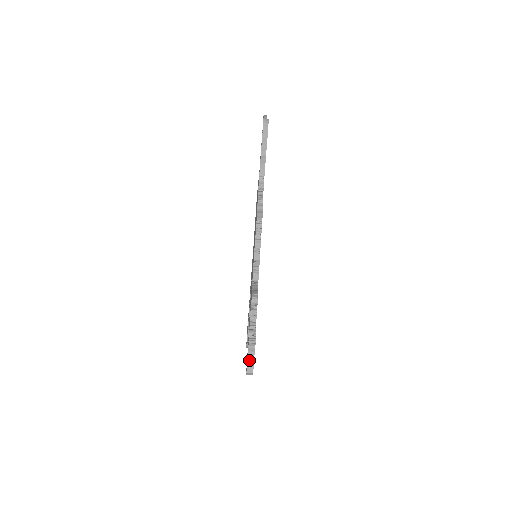
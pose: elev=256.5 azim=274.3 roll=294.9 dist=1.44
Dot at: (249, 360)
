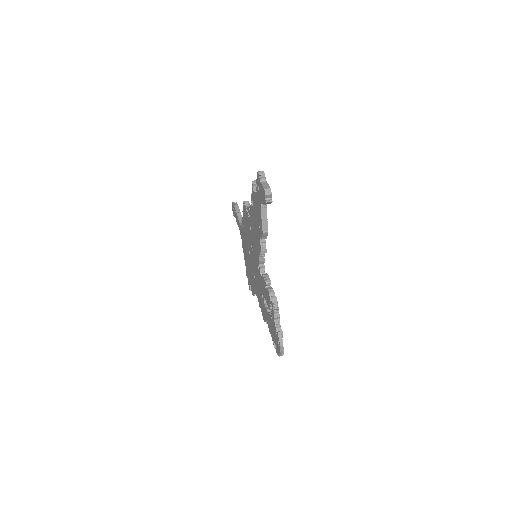
Dot at: (263, 184)
